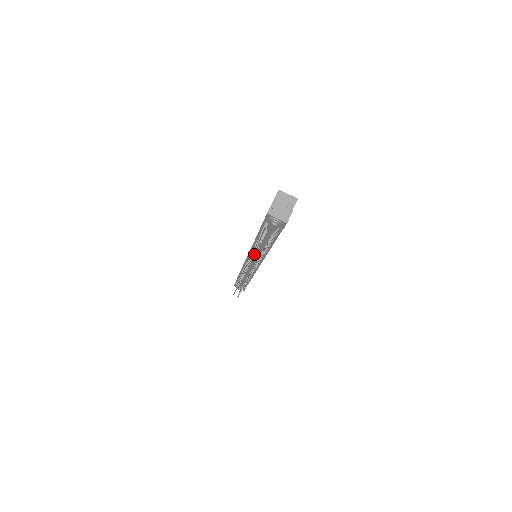
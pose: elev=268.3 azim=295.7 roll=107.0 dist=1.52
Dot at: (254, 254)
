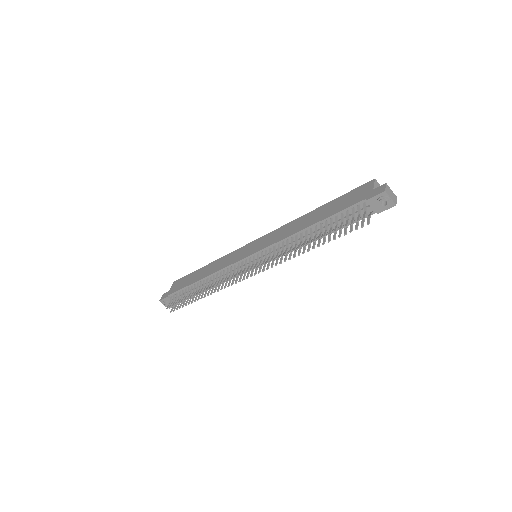
Dot at: occluded
